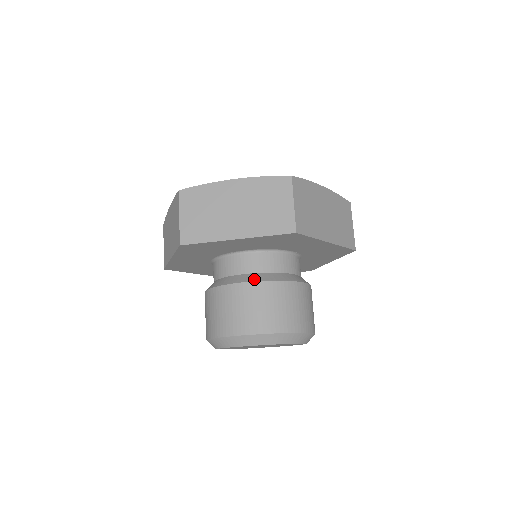
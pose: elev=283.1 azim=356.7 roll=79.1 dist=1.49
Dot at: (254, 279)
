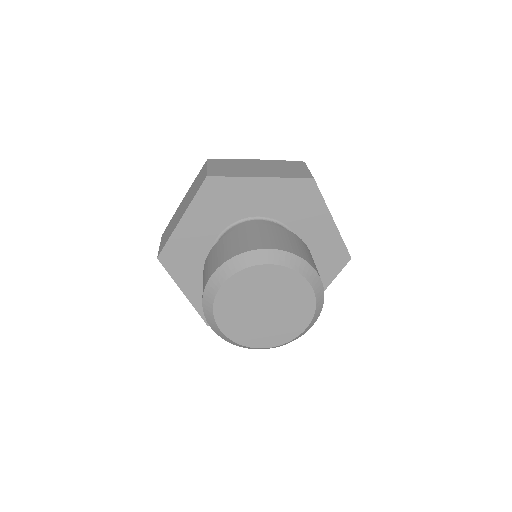
Dot at: (268, 225)
